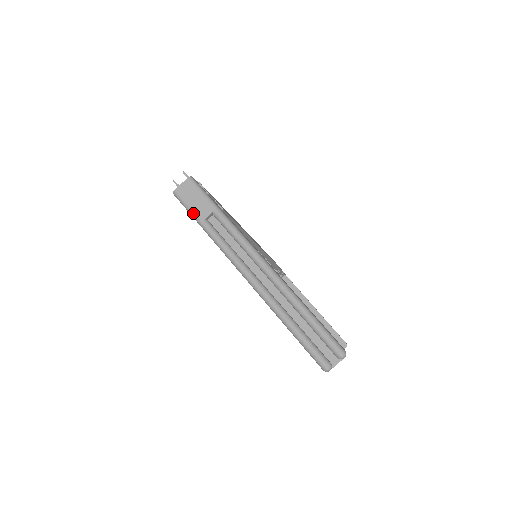
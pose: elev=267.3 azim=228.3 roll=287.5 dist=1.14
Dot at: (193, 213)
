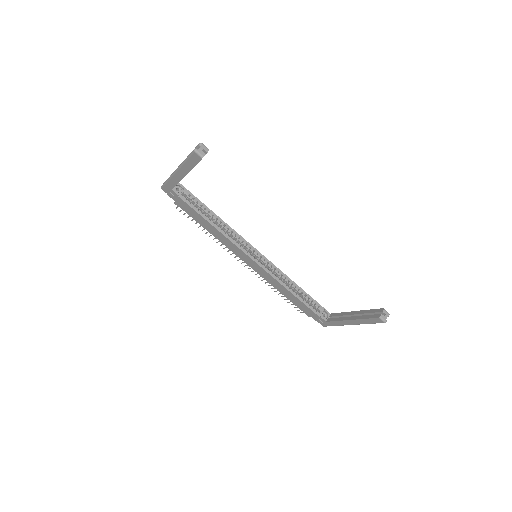
Dot at: (165, 182)
